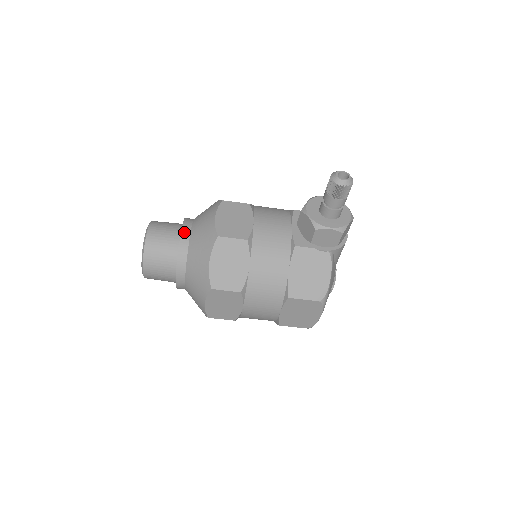
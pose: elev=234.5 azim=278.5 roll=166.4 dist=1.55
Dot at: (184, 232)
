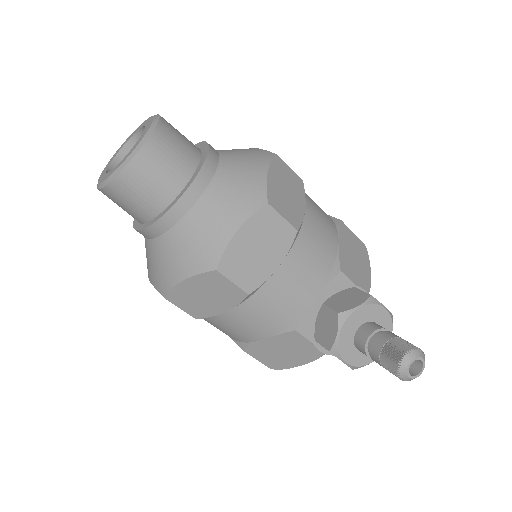
Dot at: (185, 200)
